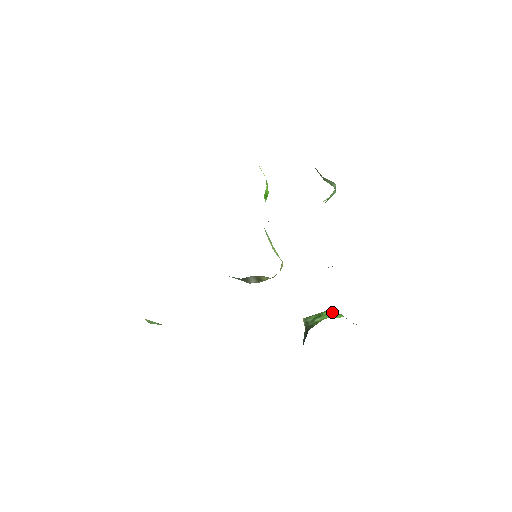
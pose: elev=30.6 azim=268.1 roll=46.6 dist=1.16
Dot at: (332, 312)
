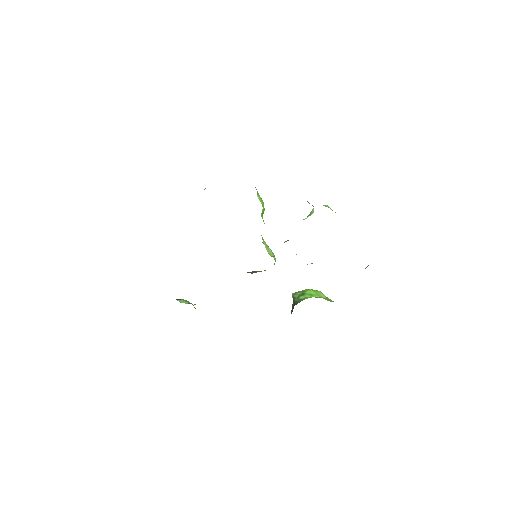
Dot at: (312, 291)
